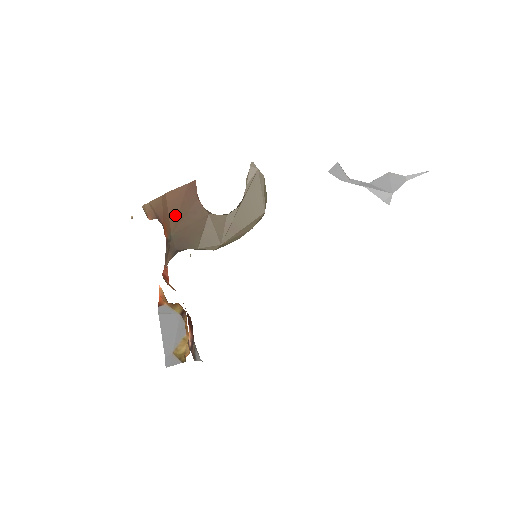
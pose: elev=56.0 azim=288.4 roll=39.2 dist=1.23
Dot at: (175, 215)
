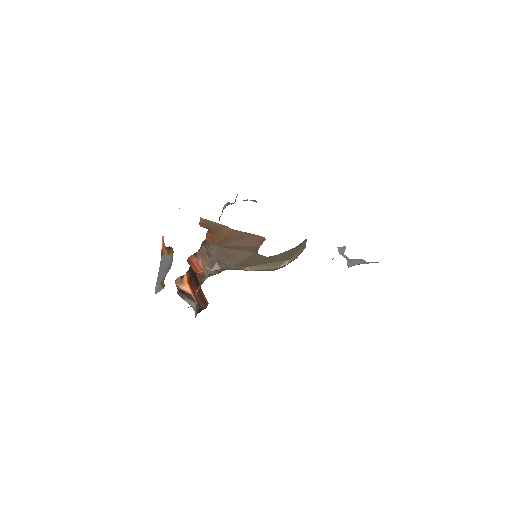
Dot at: (229, 241)
